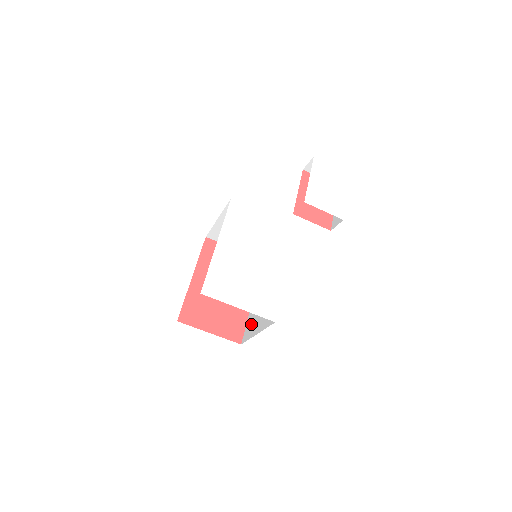
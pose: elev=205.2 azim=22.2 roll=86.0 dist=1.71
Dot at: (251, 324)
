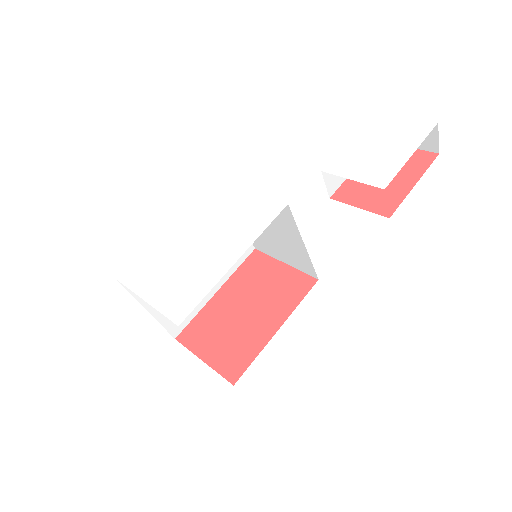
Dot at: occluded
